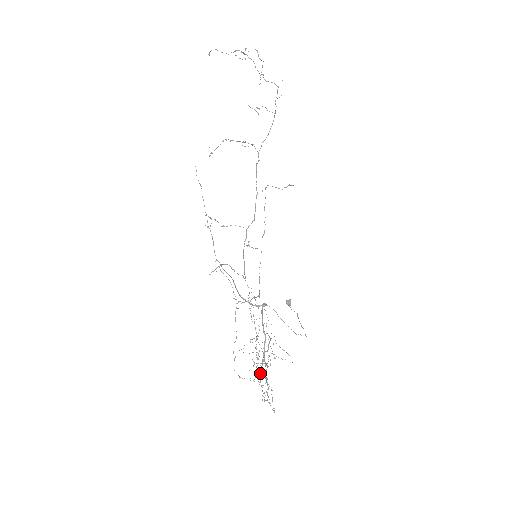
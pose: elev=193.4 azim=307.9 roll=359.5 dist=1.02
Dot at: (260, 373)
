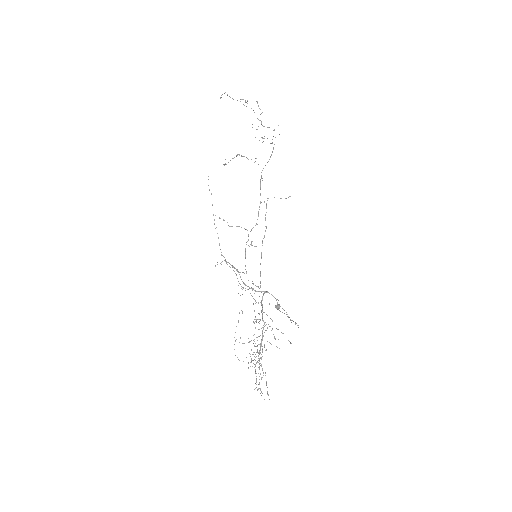
Dot at: occluded
